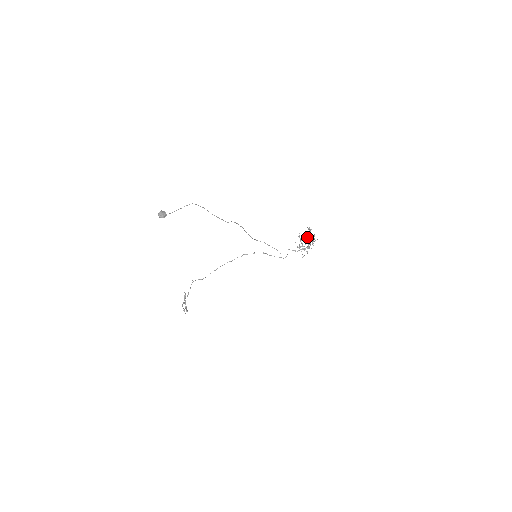
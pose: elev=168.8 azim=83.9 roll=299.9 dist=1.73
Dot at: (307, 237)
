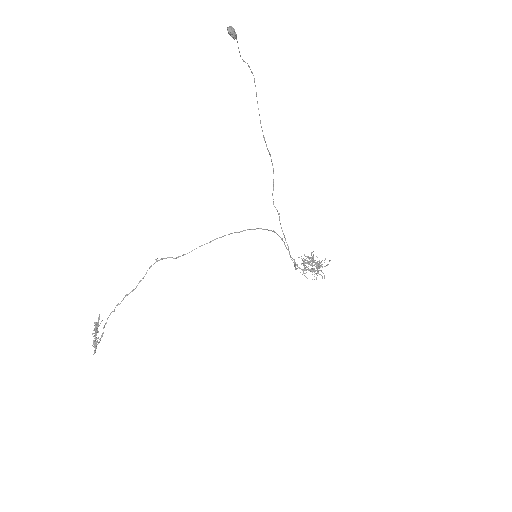
Dot at: occluded
